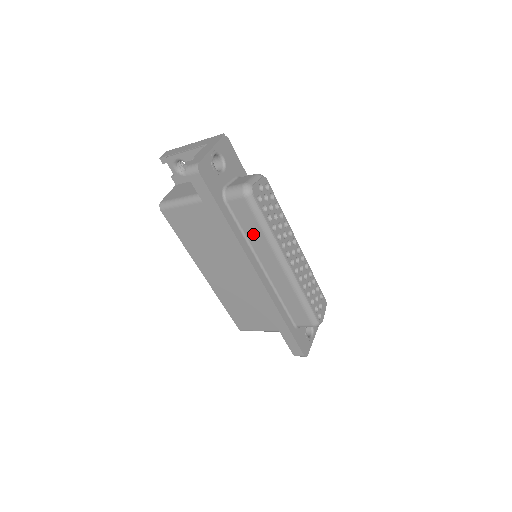
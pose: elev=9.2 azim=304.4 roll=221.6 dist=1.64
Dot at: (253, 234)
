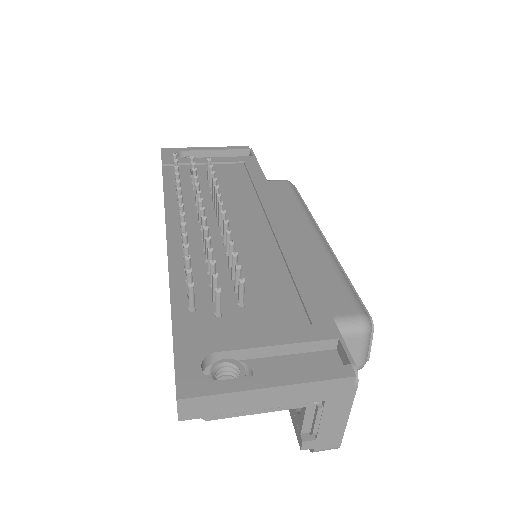
Dot at: occluded
